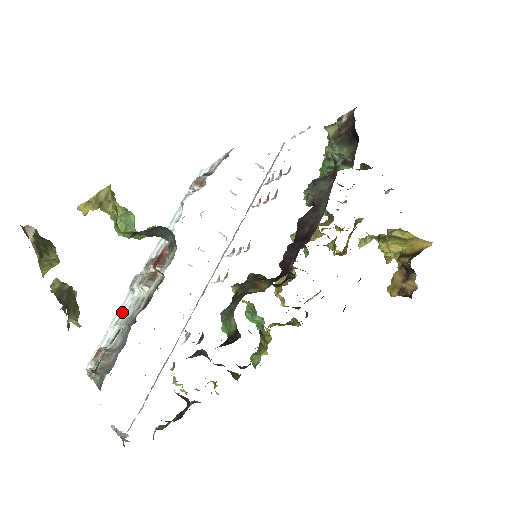
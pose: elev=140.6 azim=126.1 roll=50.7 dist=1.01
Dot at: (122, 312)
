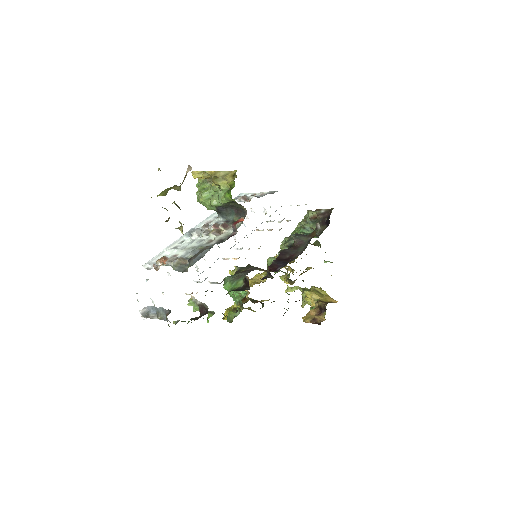
Dot at: (178, 244)
